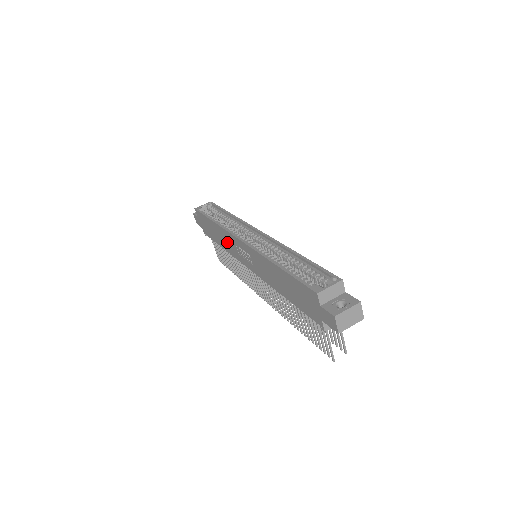
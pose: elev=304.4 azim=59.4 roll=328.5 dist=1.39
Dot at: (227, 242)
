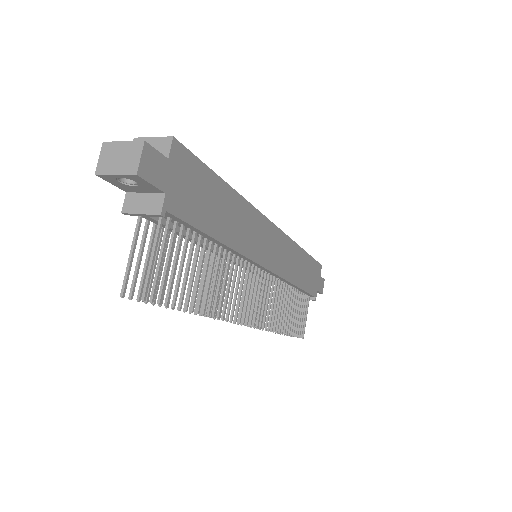
Dot at: occluded
